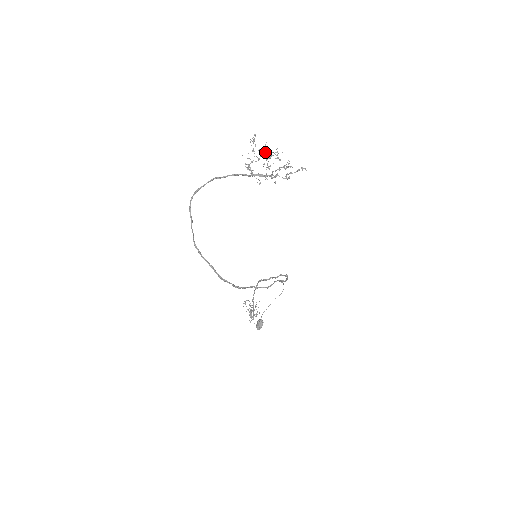
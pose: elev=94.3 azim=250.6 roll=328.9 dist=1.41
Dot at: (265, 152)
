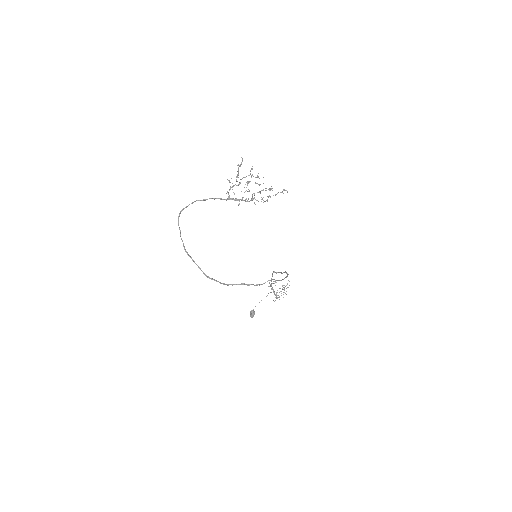
Dot at: occluded
